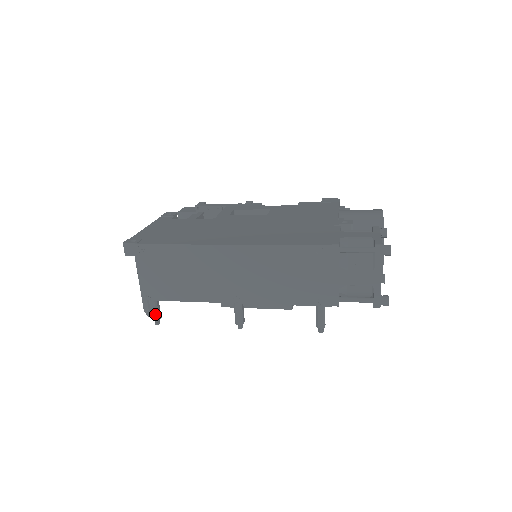
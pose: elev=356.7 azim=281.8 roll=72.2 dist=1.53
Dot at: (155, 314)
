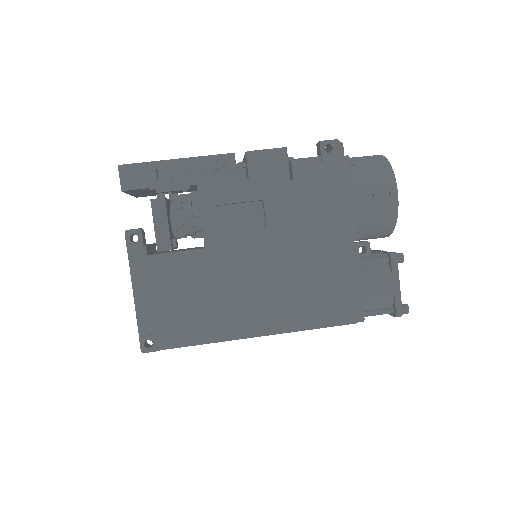
Dot at: occluded
